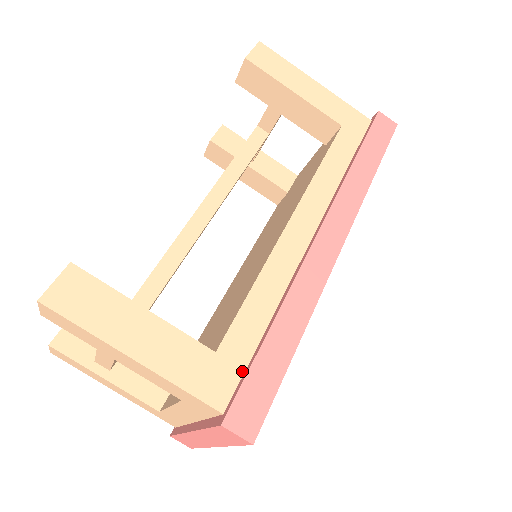
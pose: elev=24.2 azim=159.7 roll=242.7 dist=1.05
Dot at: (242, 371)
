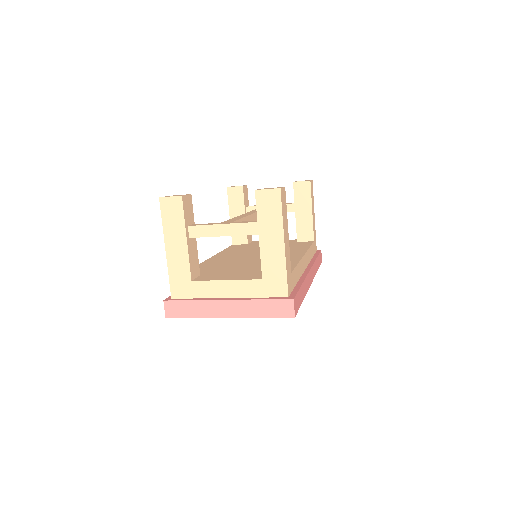
Dot at: (292, 289)
